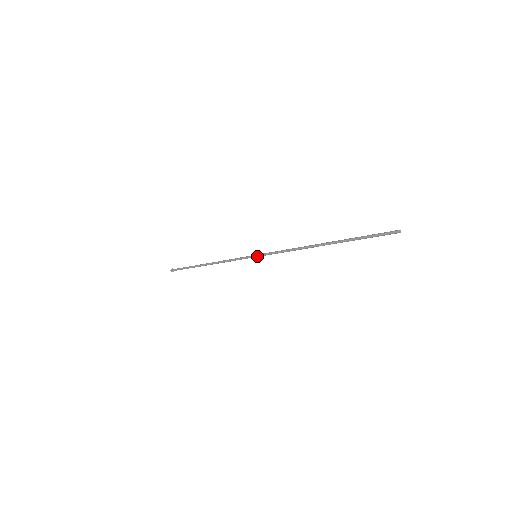
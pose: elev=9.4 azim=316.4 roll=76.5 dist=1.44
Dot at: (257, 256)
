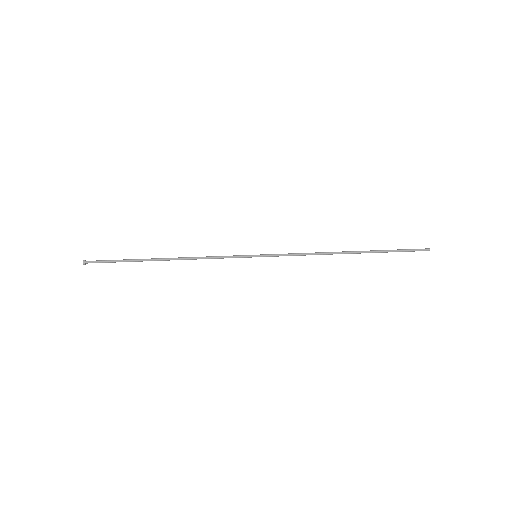
Dot at: occluded
